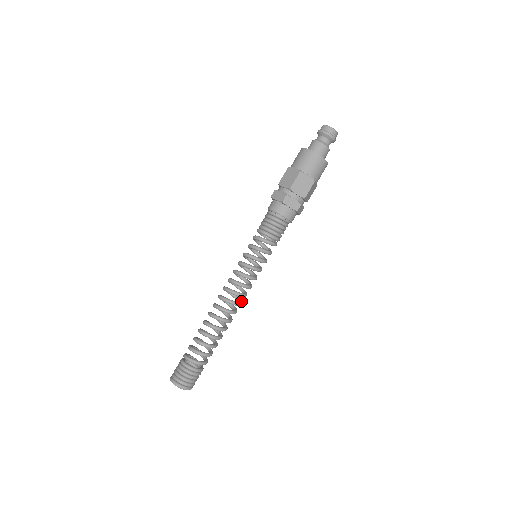
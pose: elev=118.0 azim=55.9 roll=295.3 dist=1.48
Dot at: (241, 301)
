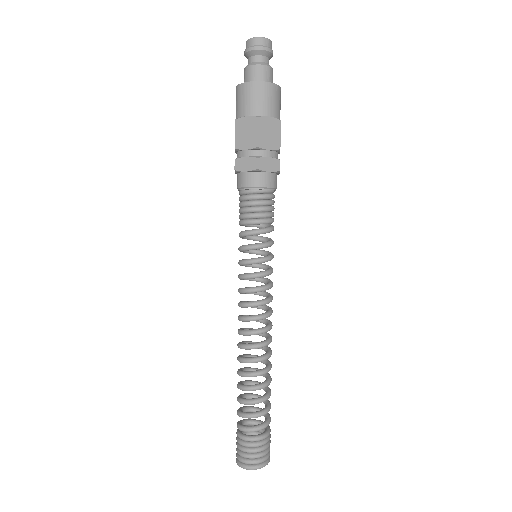
Dot at: (268, 321)
